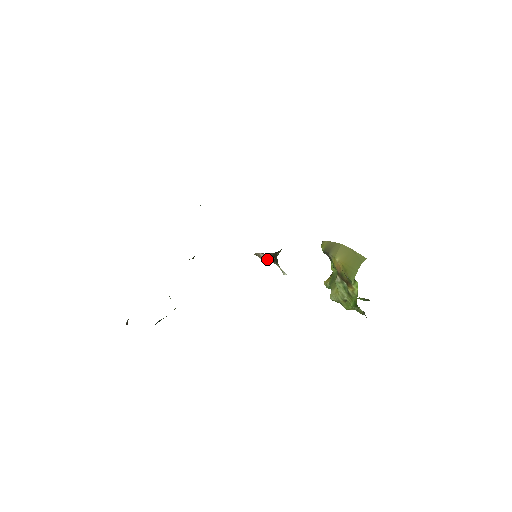
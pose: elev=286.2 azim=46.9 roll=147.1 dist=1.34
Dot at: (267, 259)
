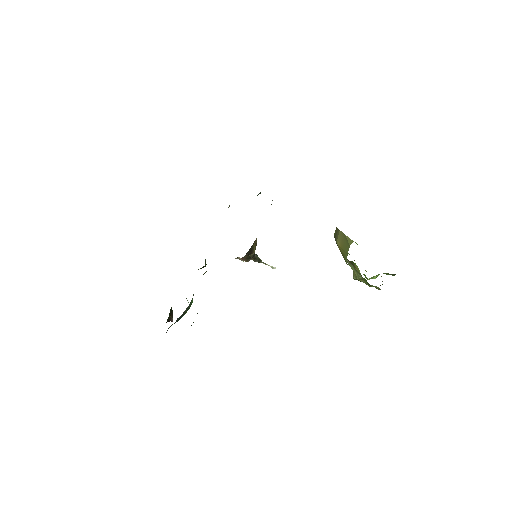
Dot at: (246, 261)
